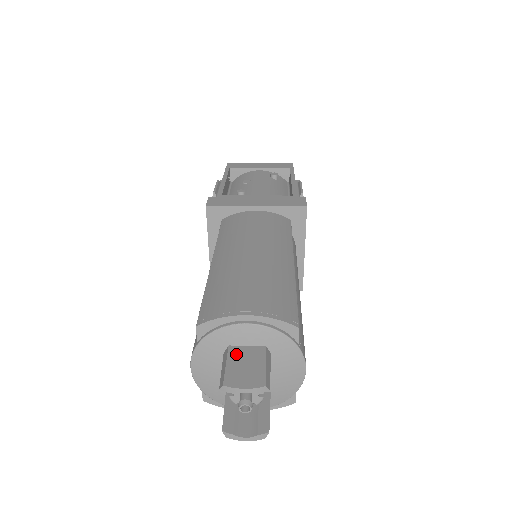
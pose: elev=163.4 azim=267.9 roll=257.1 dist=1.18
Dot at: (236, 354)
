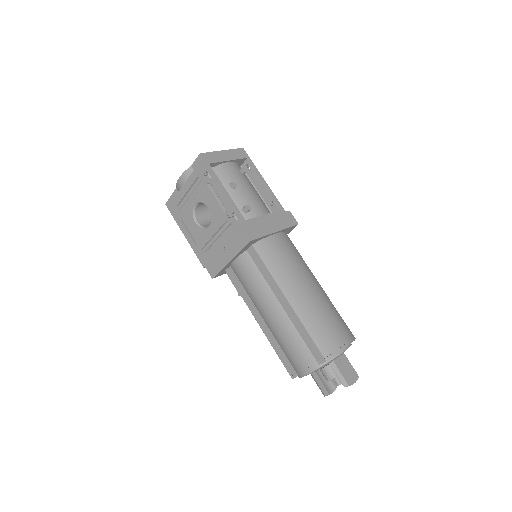
Dot at: (339, 365)
